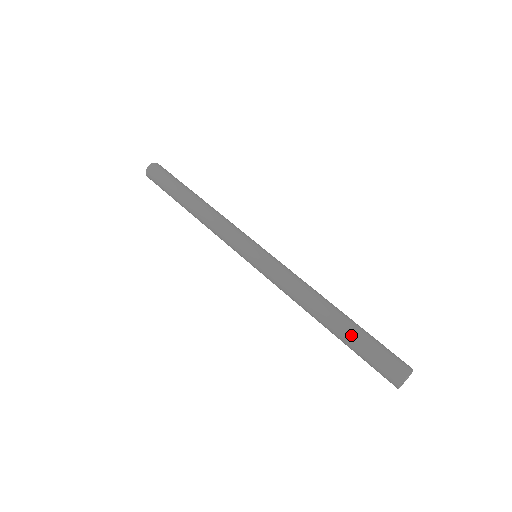
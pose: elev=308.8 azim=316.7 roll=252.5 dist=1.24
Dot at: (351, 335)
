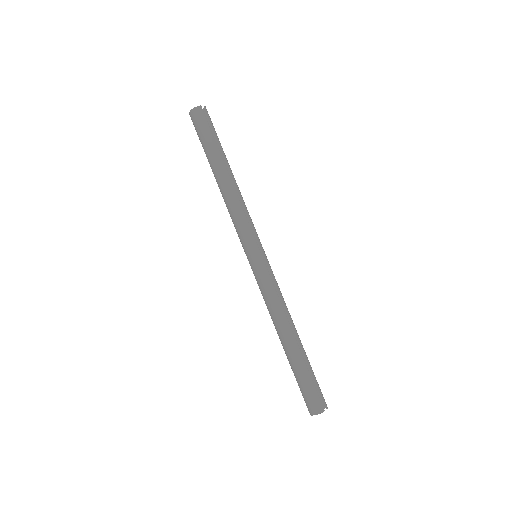
Dot at: (292, 366)
